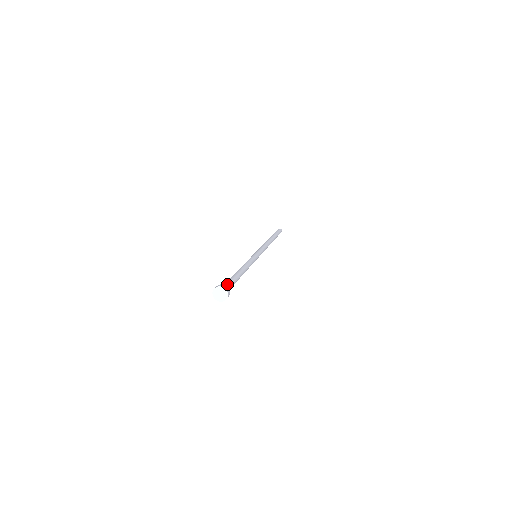
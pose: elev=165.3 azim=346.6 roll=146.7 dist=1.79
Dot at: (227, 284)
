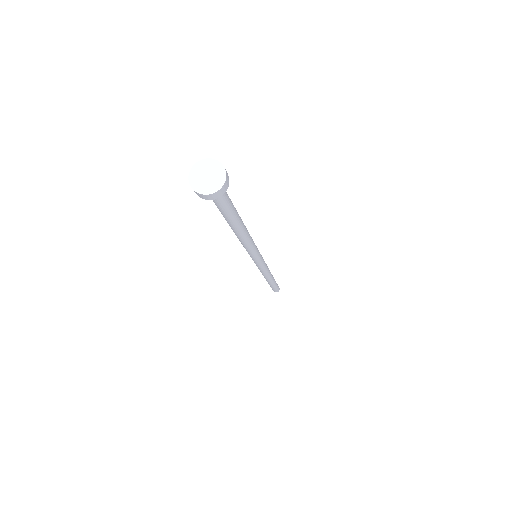
Dot at: occluded
